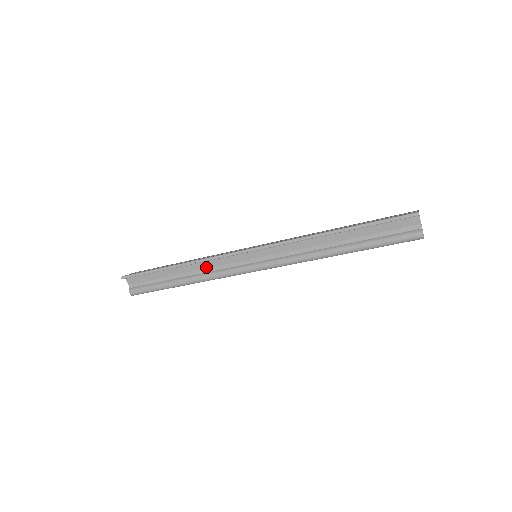
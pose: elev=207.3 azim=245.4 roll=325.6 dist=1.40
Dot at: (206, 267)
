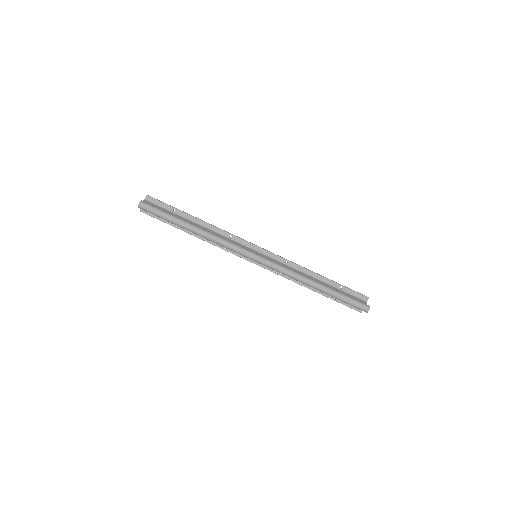
Dot at: occluded
